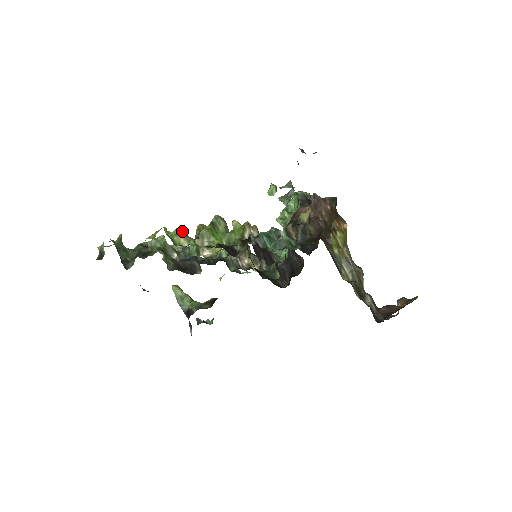
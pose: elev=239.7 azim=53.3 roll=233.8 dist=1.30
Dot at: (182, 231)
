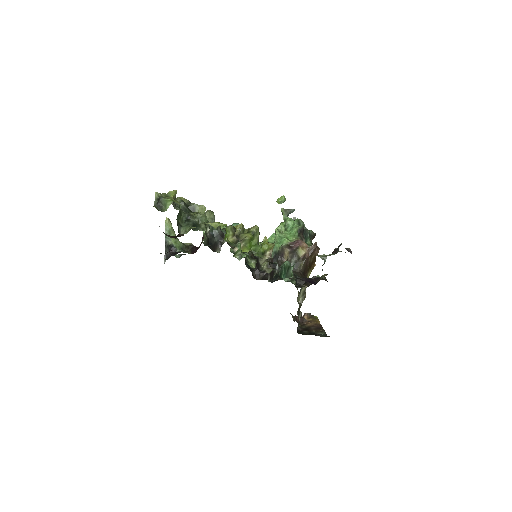
Dot at: (234, 230)
